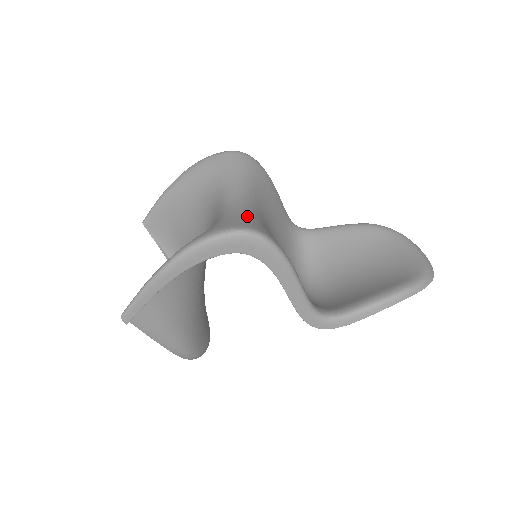
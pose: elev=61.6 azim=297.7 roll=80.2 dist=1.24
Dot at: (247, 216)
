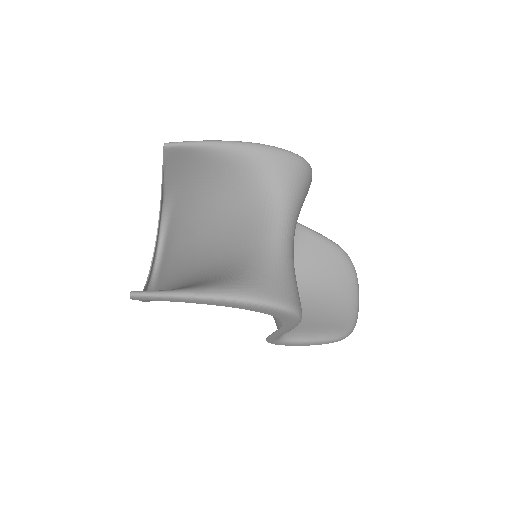
Dot at: (293, 275)
